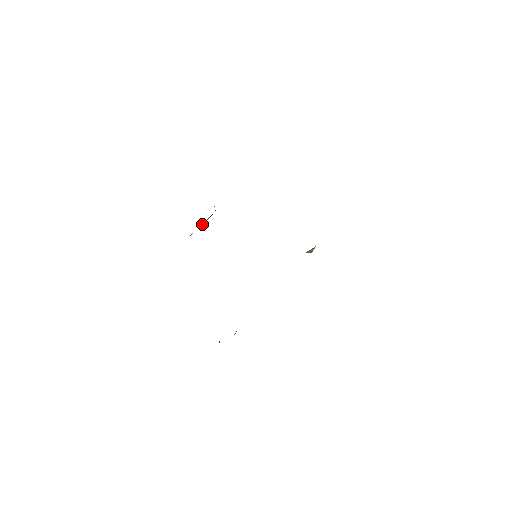
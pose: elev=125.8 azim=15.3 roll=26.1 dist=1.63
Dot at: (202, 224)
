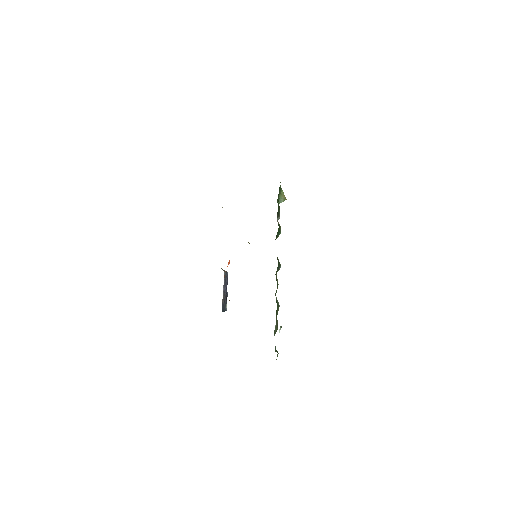
Dot at: (226, 292)
